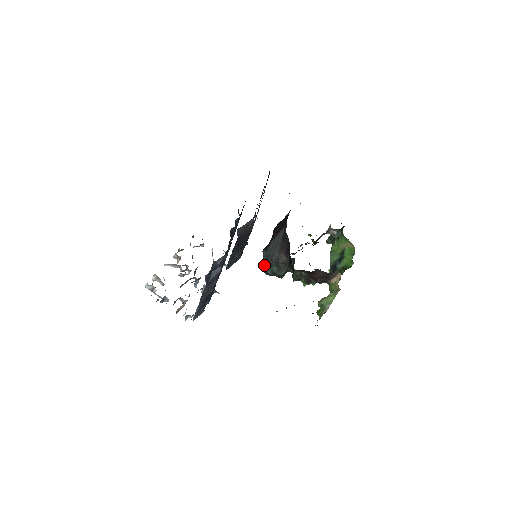
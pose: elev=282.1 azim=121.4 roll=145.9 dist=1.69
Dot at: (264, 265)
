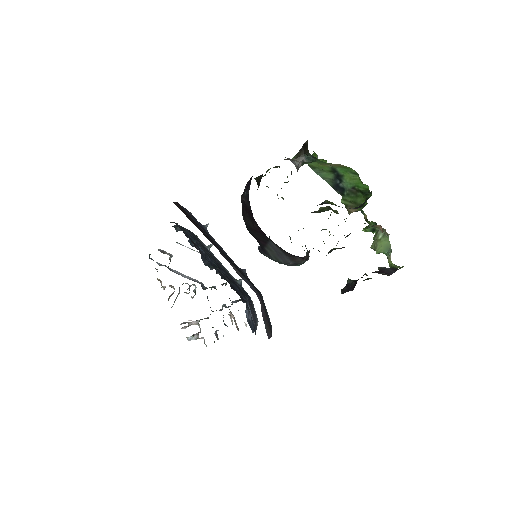
Dot at: occluded
